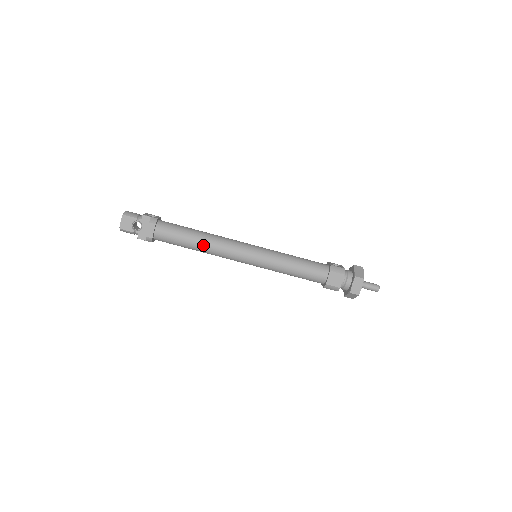
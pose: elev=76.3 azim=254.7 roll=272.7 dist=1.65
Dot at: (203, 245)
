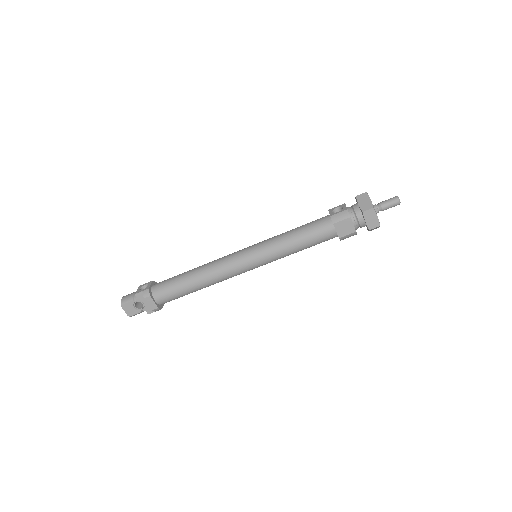
Dot at: (202, 283)
